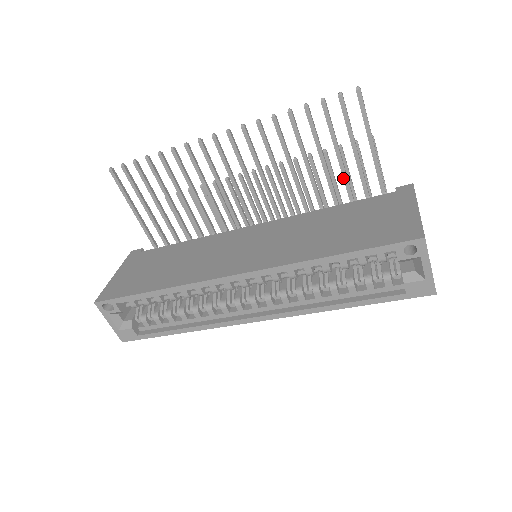
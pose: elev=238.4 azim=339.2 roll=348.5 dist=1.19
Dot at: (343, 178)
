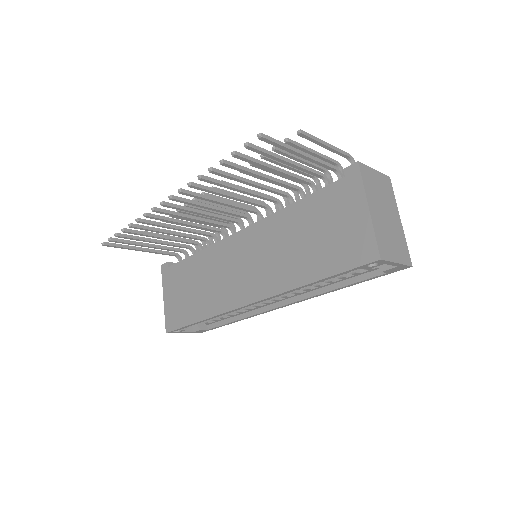
Dot at: occluded
